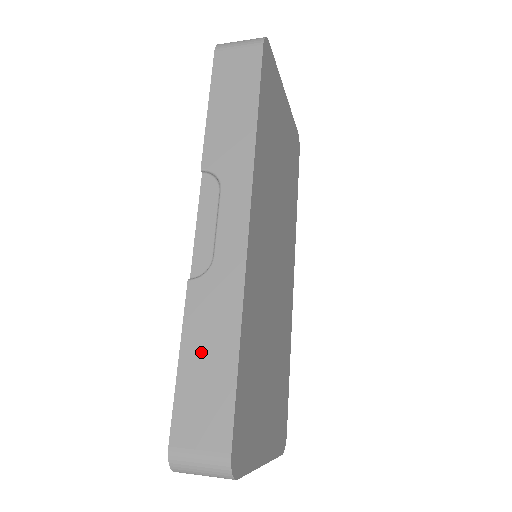
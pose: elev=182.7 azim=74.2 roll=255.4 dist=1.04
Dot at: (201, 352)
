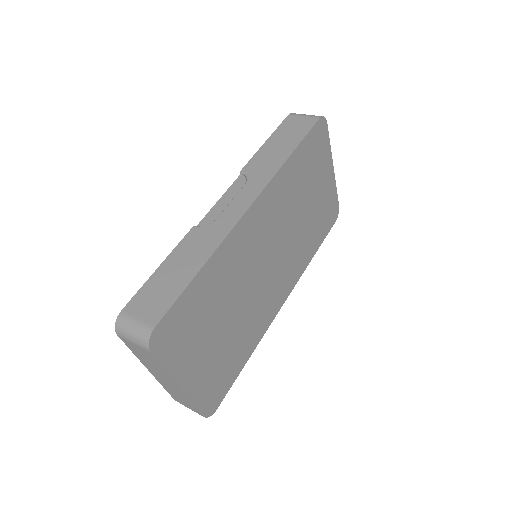
Dot at: (175, 266)
